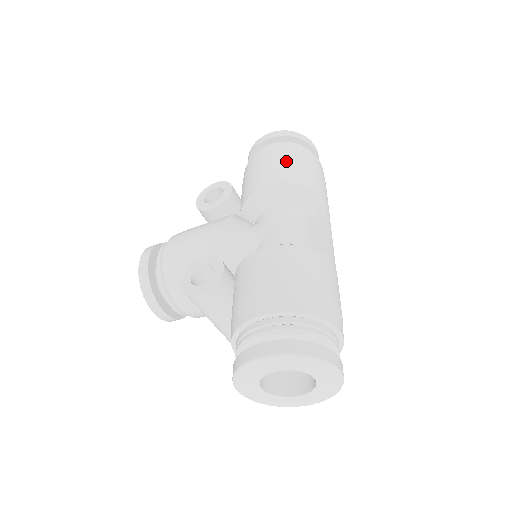
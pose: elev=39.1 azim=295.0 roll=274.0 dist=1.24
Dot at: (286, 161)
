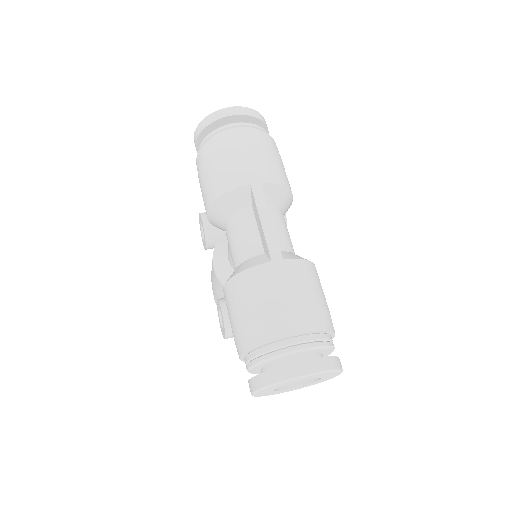
Dot at: (205, 175)
